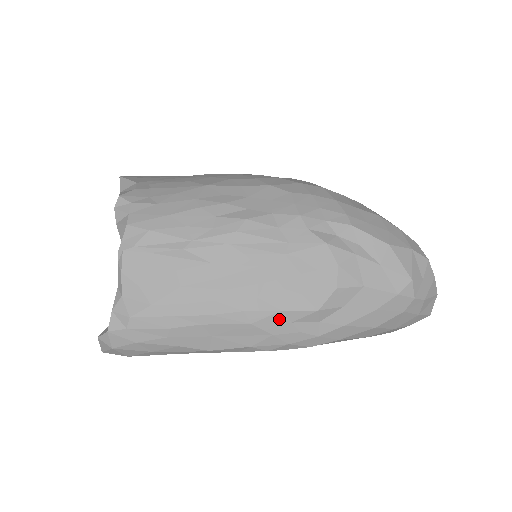
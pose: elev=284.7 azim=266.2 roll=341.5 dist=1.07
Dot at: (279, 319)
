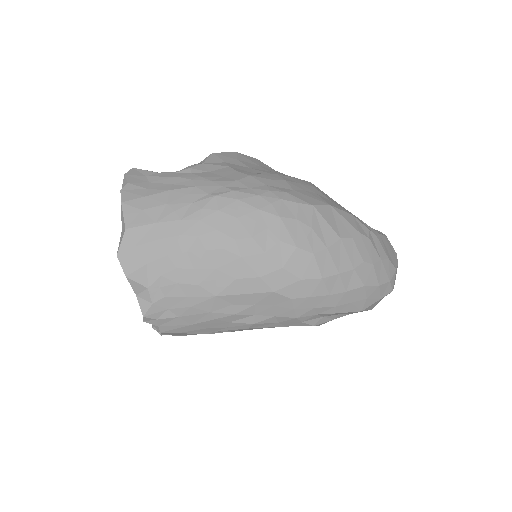
Dot at: occluded
